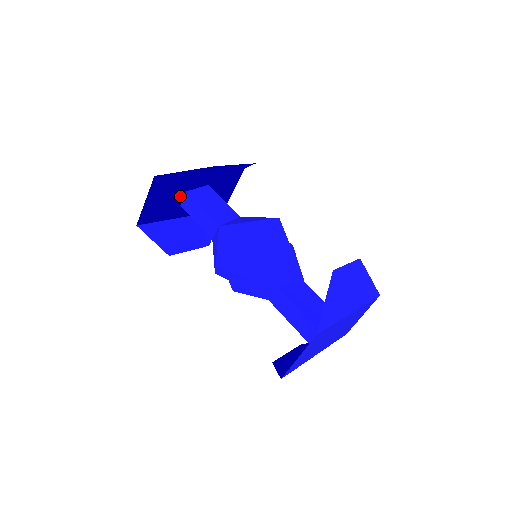
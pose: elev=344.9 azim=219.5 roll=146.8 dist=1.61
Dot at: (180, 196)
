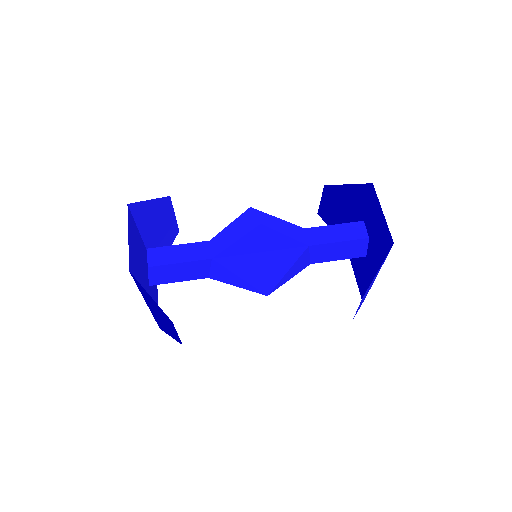
Dot at: (140, 262)
